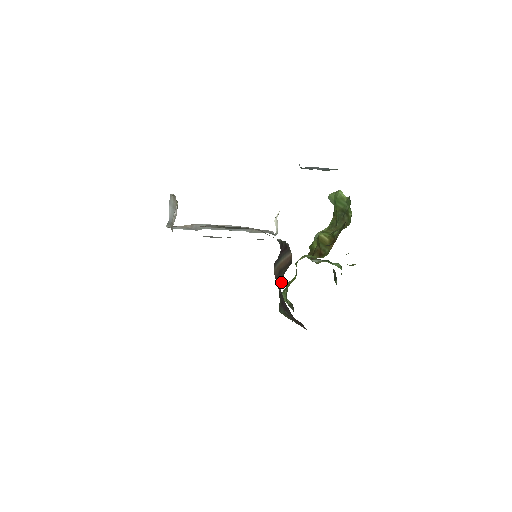
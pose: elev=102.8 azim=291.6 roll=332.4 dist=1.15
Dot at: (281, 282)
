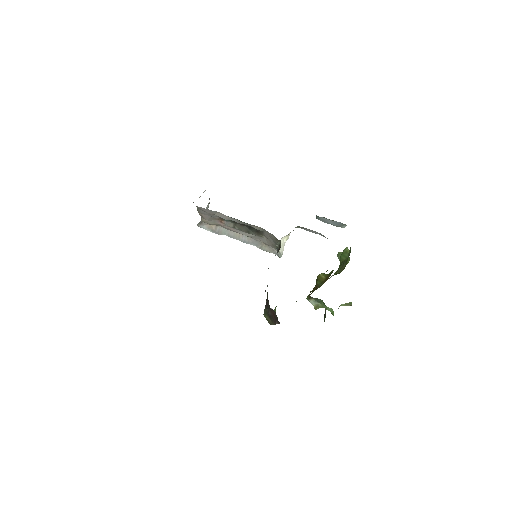
Dot at: occluded
